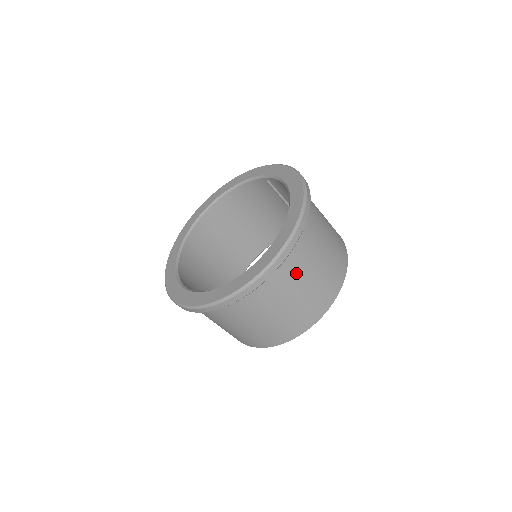
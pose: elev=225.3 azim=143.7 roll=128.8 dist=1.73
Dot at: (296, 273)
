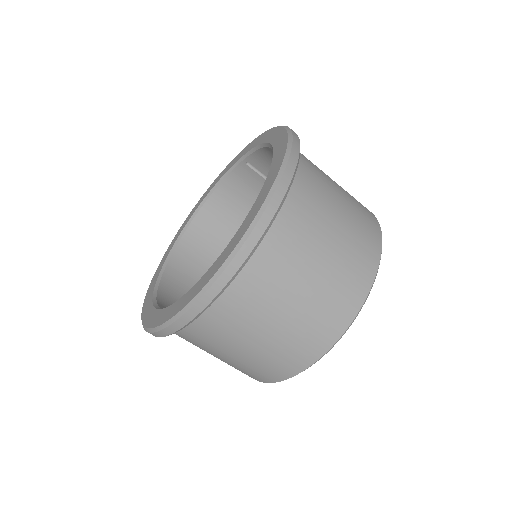
Dot at: (306, 229)
